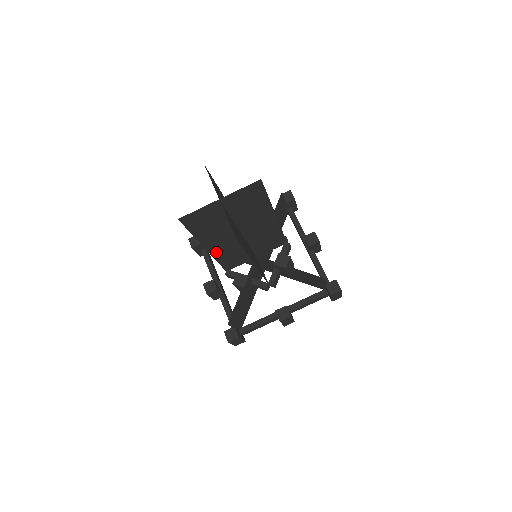
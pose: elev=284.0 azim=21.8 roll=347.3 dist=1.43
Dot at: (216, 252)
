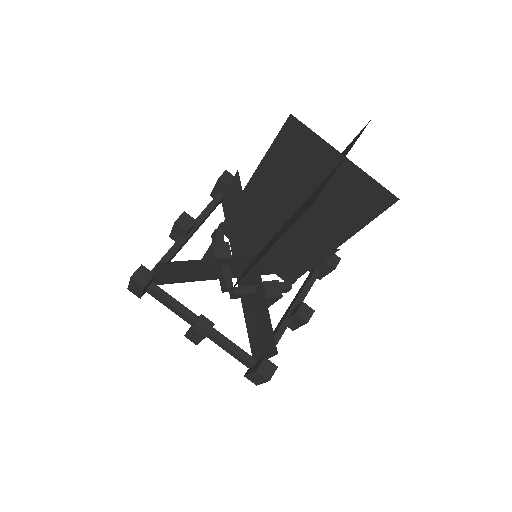
Dot at: (258, 259)
